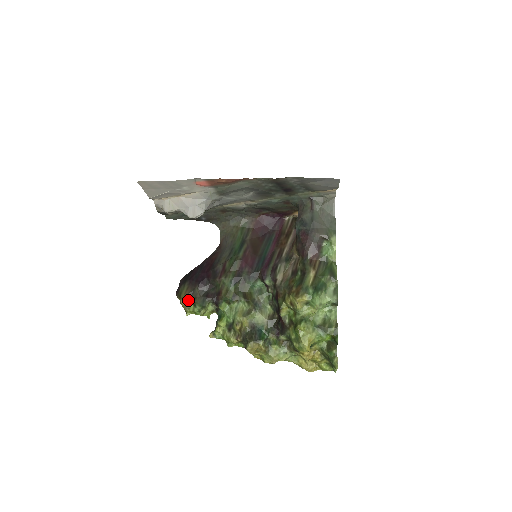
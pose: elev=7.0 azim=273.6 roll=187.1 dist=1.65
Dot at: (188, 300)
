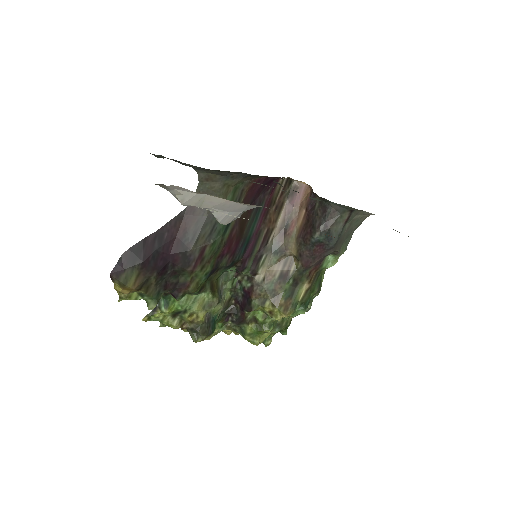
Dot at: (135, 291)
